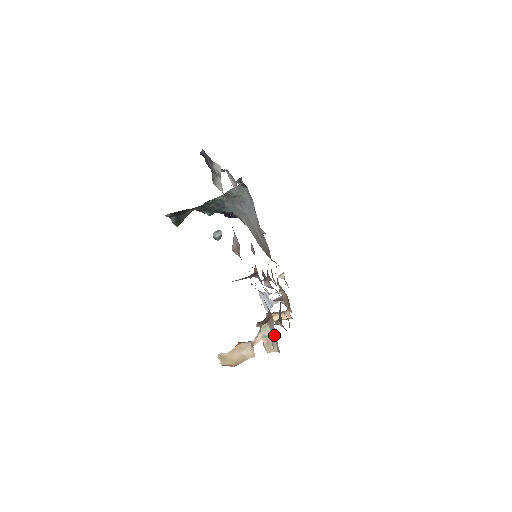
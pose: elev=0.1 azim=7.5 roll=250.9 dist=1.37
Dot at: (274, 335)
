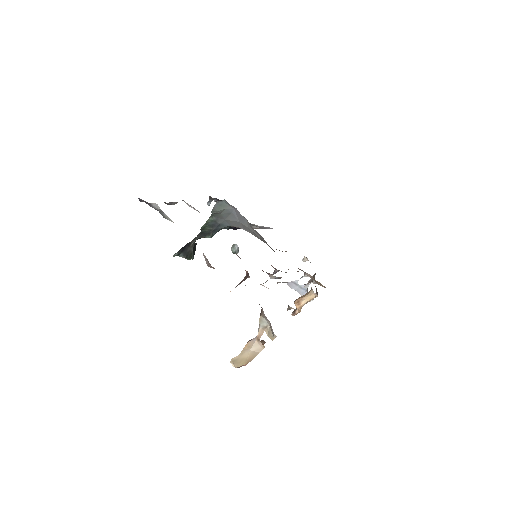
Dot at: (270, 323)
